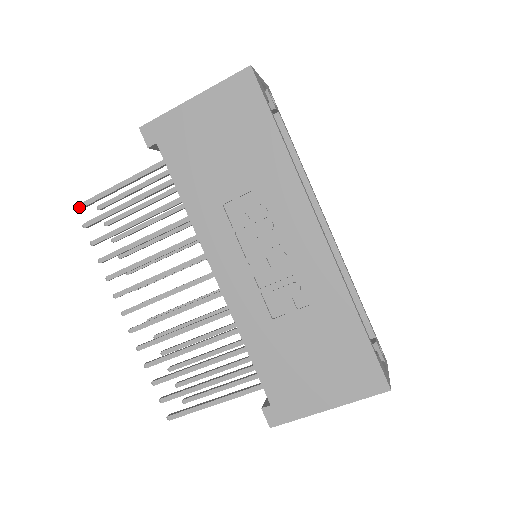
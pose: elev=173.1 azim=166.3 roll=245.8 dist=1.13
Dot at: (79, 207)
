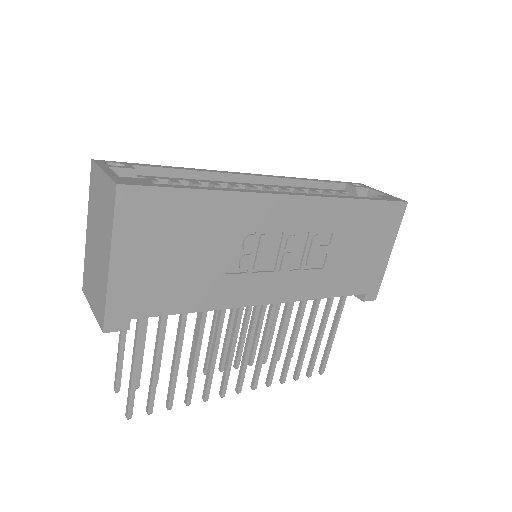
Dot at: (130, 415)
